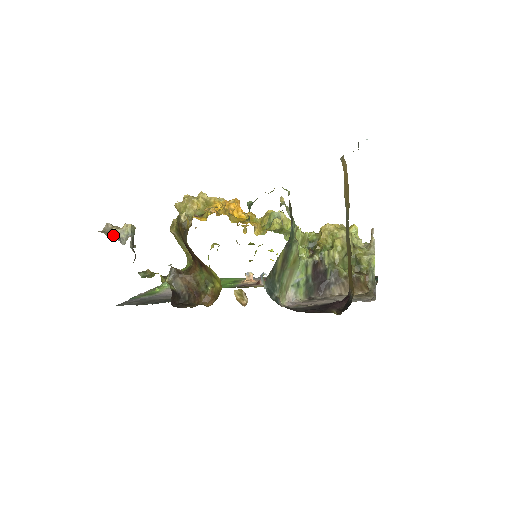
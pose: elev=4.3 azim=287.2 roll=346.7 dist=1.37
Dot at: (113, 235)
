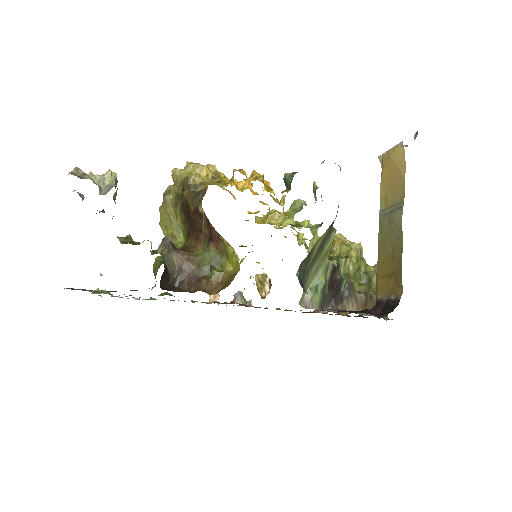
Dot at: occluded
